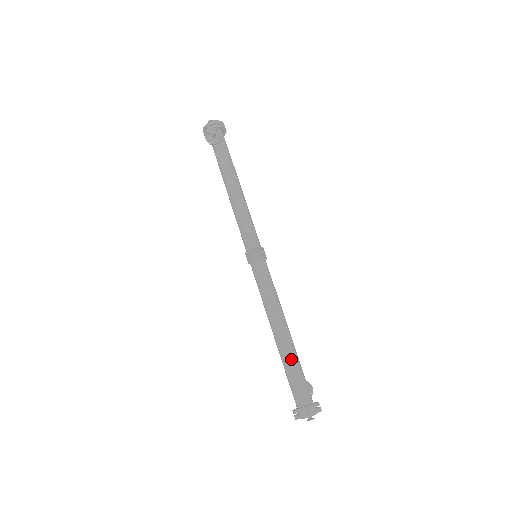
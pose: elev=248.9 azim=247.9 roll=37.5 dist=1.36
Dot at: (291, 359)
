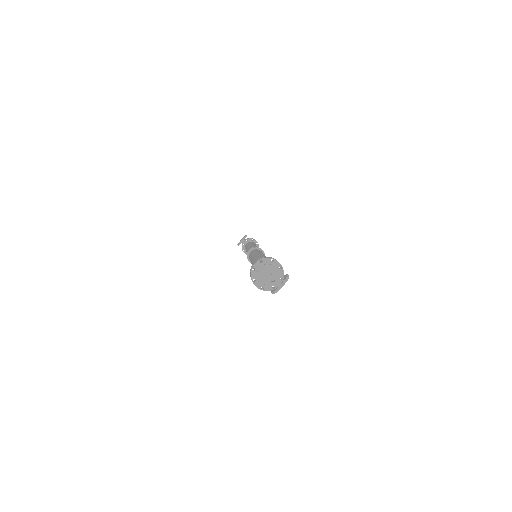
Dot at: occluded
